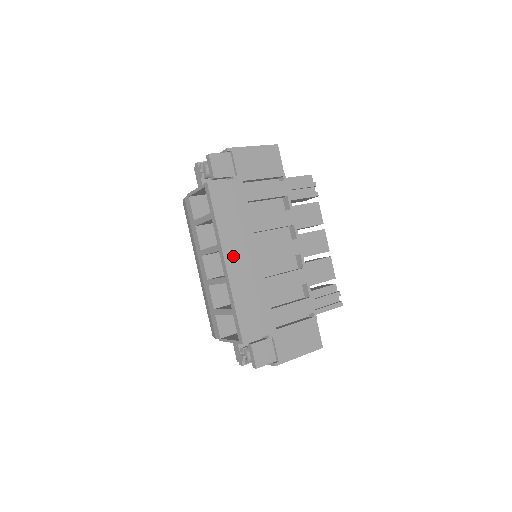
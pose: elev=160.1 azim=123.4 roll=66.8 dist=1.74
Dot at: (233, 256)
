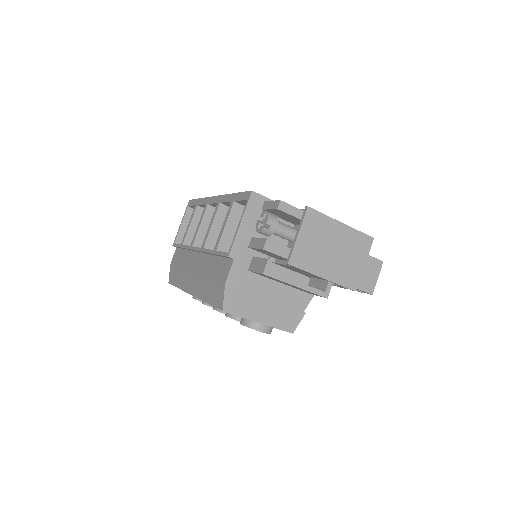
Dot at: occluded
